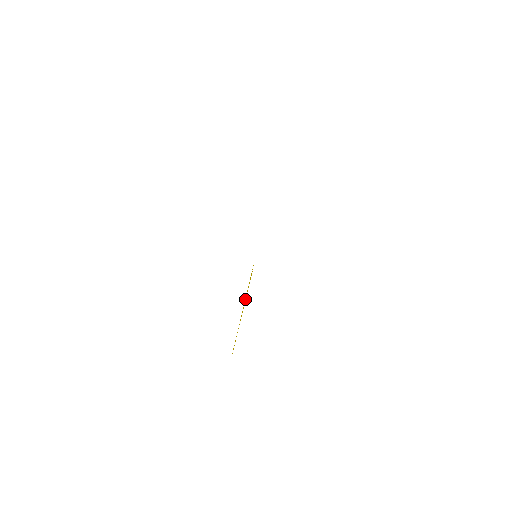
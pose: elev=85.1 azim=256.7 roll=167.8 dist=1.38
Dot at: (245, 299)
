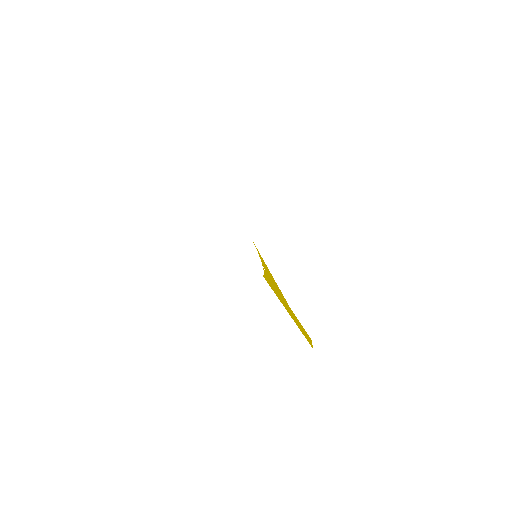
Dot at: (275, 288)
